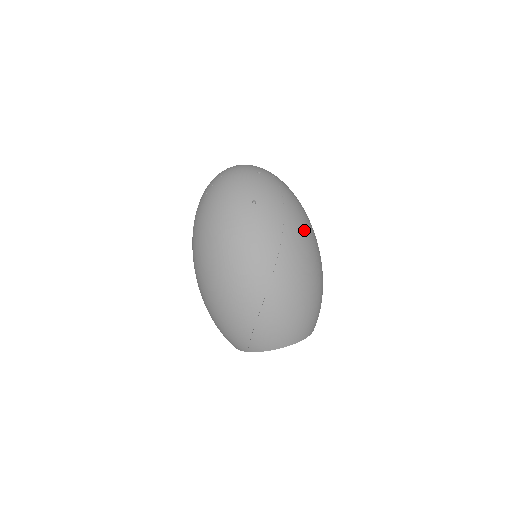
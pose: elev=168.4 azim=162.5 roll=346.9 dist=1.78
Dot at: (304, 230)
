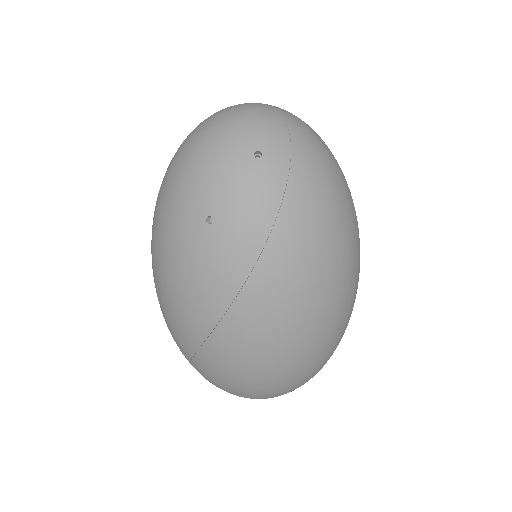
Dot at: (296, 292)
